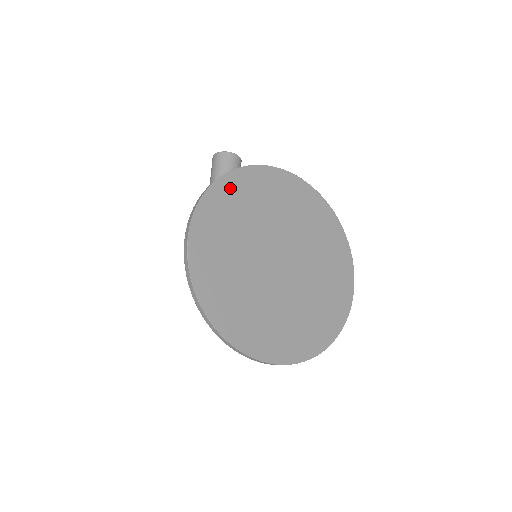
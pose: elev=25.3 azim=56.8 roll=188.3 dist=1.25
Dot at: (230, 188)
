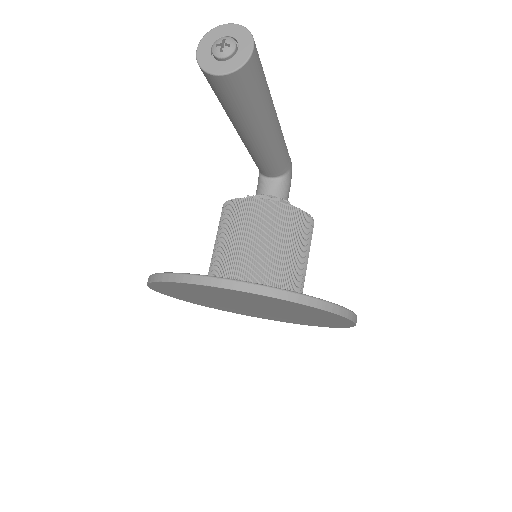
Dot at: (165, 286)
